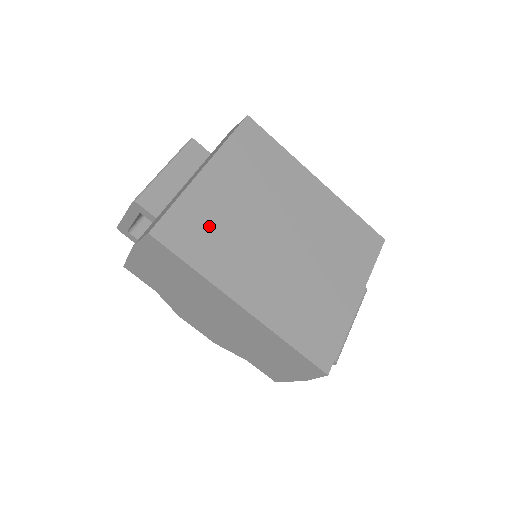
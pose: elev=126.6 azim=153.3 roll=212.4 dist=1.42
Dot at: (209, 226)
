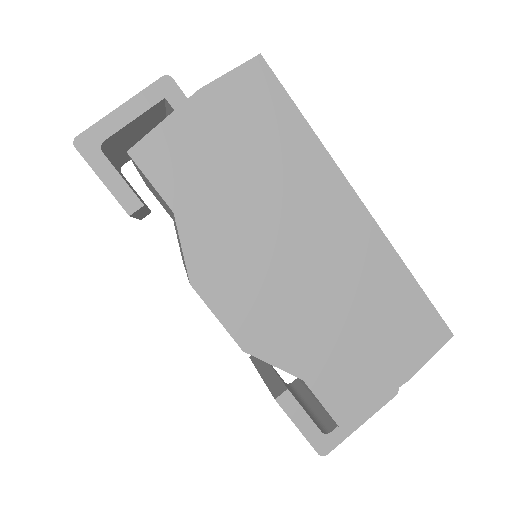
Dot at: occluded
